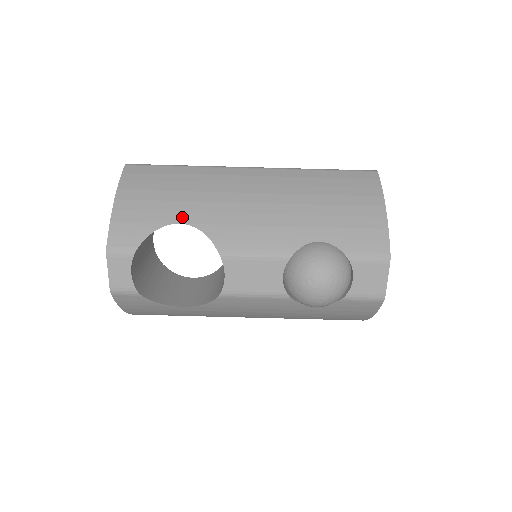
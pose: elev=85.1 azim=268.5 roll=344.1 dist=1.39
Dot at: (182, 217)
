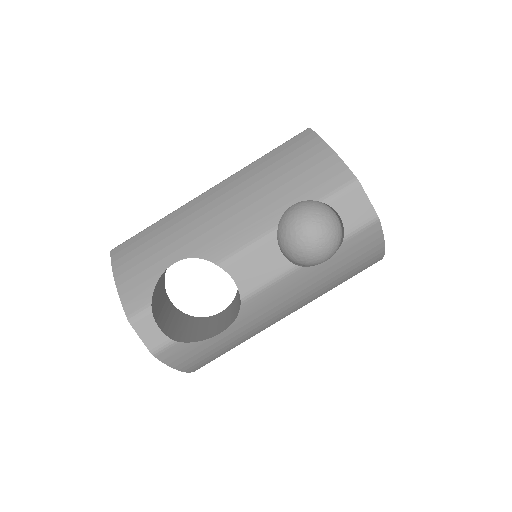
Dot at: (173, 257)
